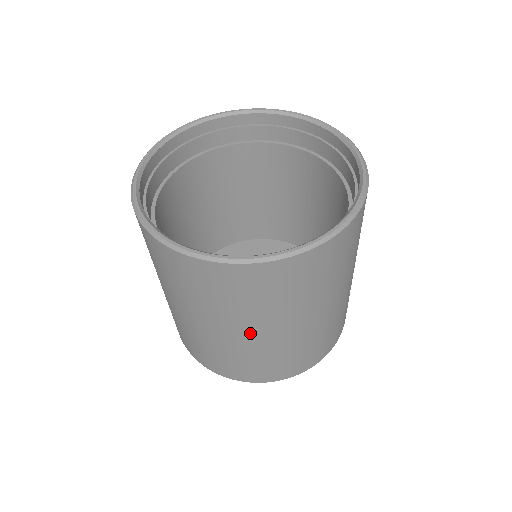
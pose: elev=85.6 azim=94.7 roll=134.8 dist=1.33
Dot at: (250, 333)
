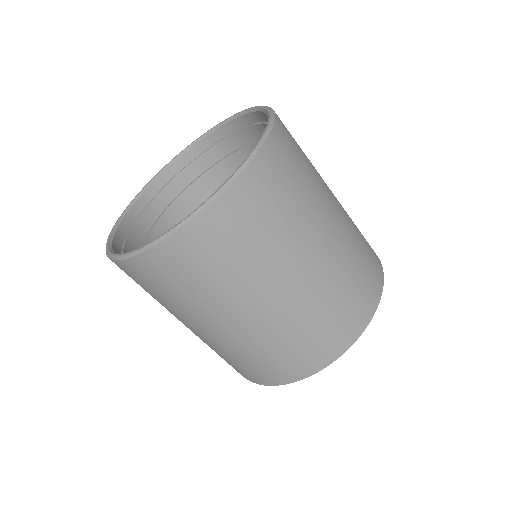
Dot at: (275, 293)
